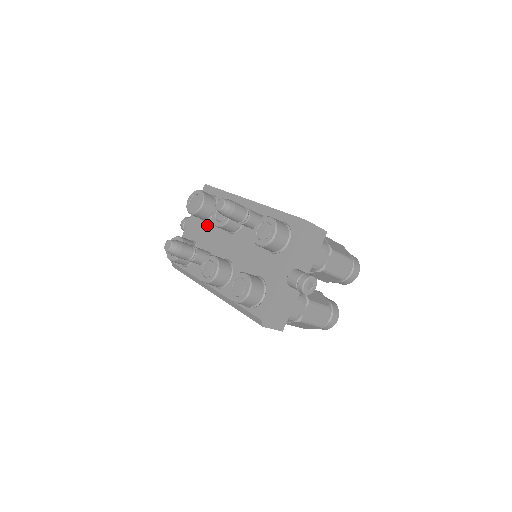
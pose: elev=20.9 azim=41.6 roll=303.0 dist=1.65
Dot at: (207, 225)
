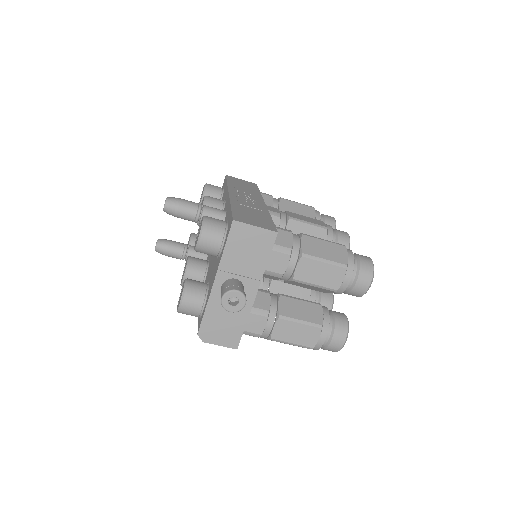
Dot at: occluded
